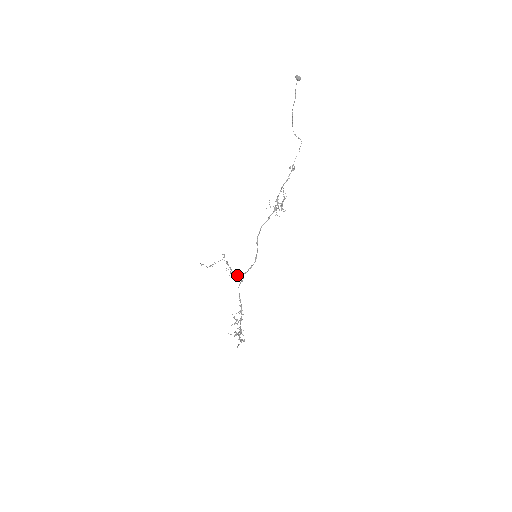
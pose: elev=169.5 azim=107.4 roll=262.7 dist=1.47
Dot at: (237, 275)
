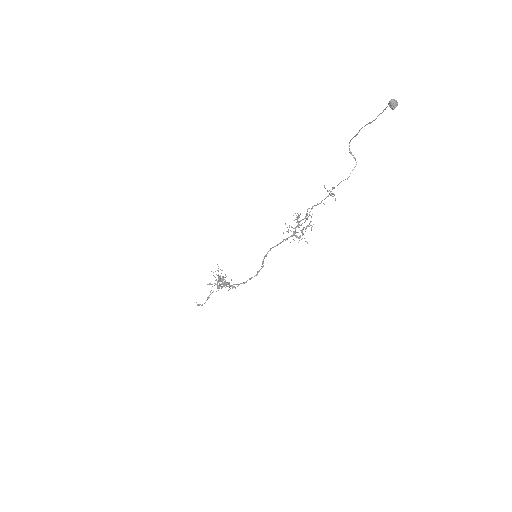
Dot at: occluded
